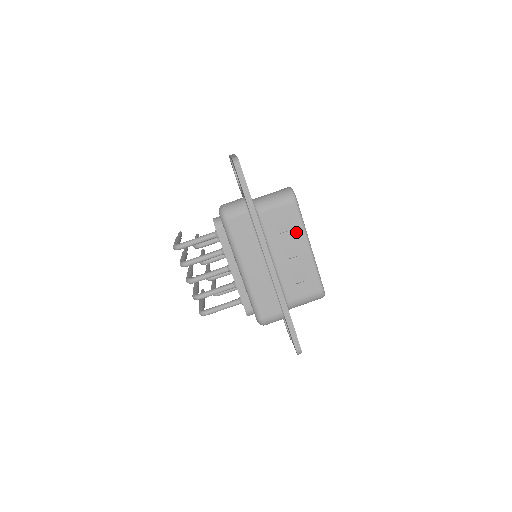
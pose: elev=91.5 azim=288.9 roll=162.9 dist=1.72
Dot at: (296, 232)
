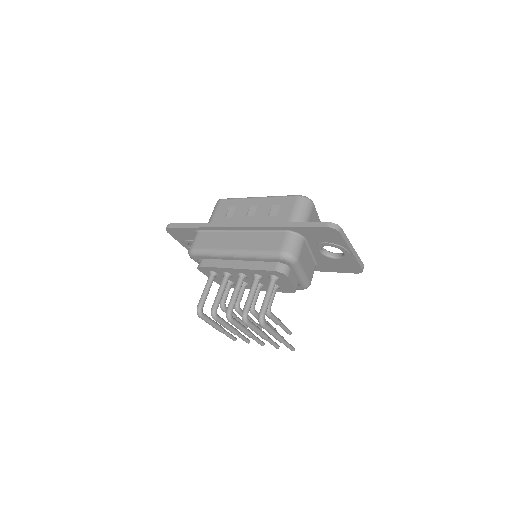
Dot at: (240, 205)
